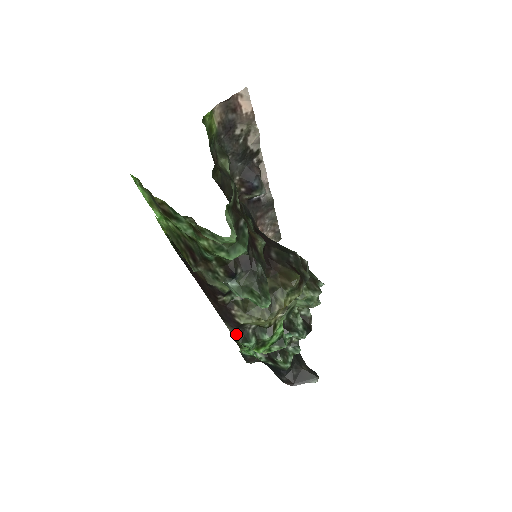
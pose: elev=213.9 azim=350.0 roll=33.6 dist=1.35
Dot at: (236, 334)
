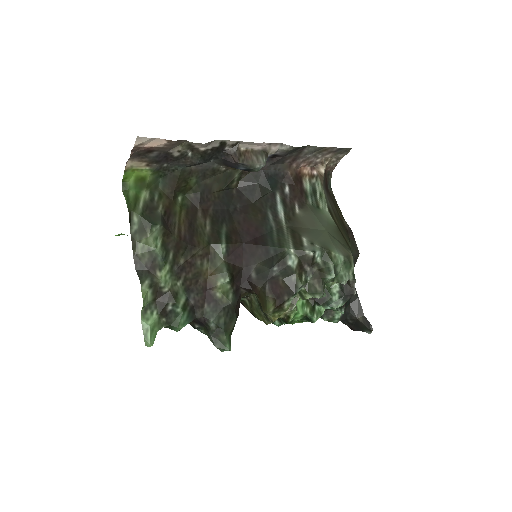
Dot at: occluded
